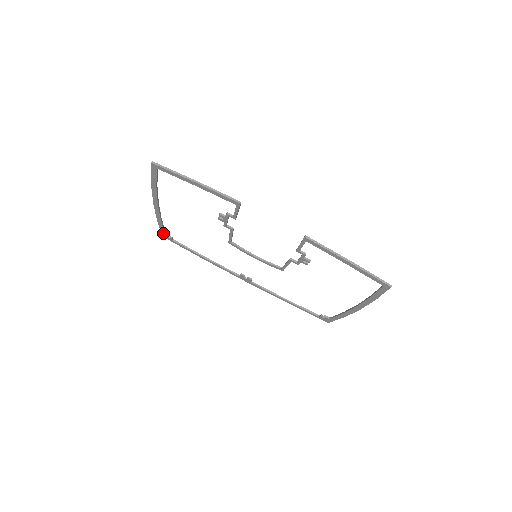
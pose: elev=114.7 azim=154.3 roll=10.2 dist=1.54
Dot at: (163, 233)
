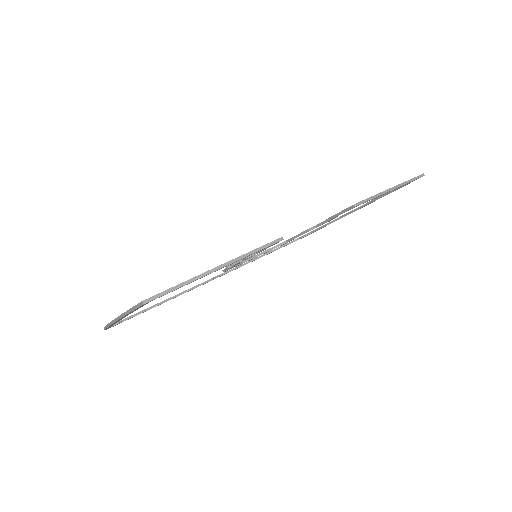
Dot at: (108, 328)
